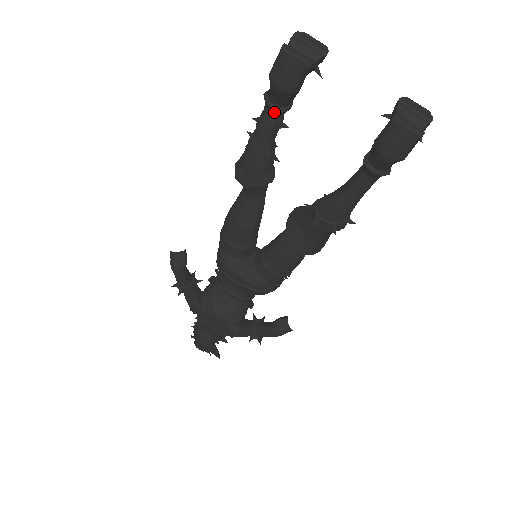
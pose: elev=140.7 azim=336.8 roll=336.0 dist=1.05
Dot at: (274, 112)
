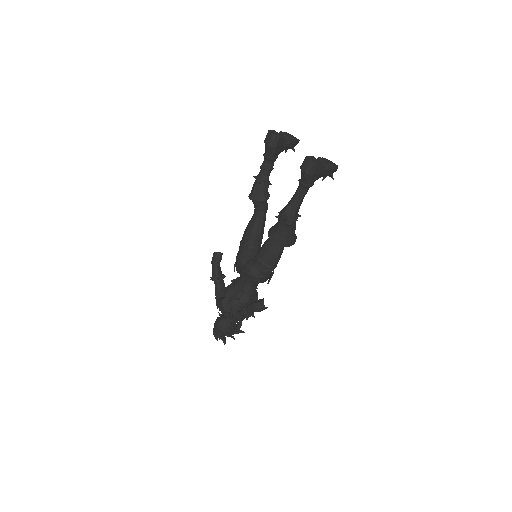
Dot at: (266, 159)
